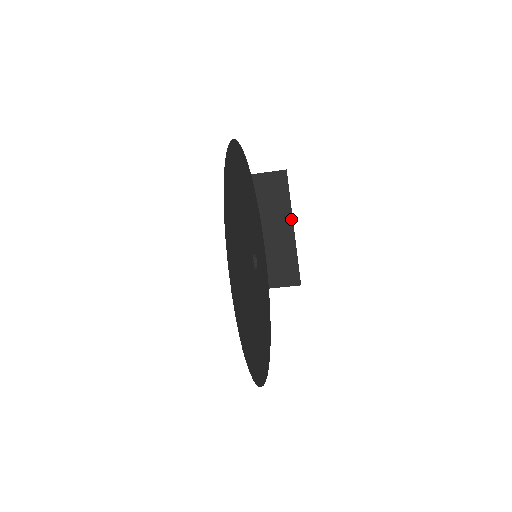
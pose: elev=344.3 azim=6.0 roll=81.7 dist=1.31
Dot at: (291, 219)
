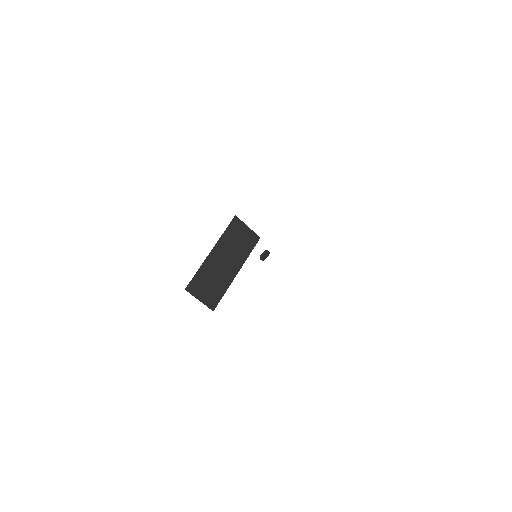
Dot at: (241, 266)
